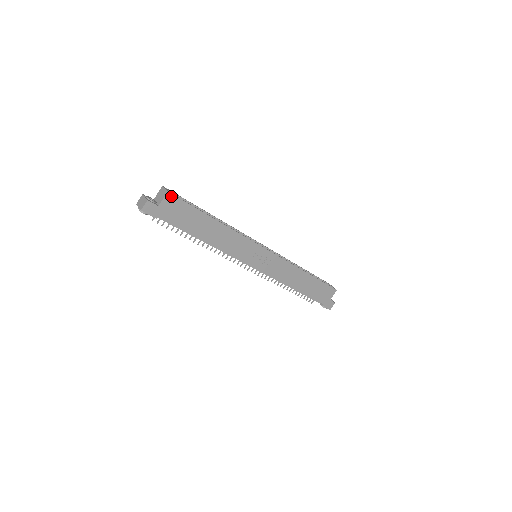
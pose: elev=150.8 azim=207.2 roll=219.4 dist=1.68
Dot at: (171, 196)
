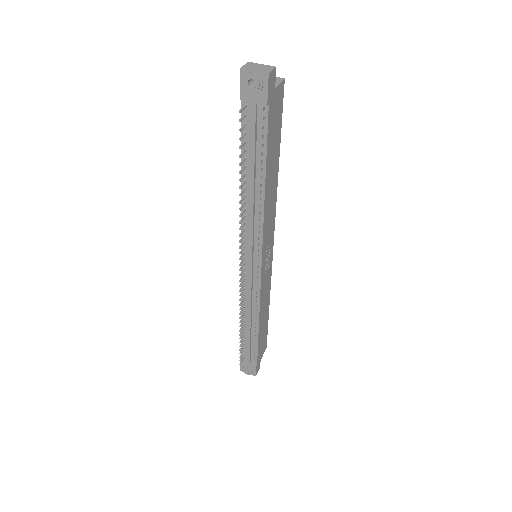
Dot at: (282, 88)
